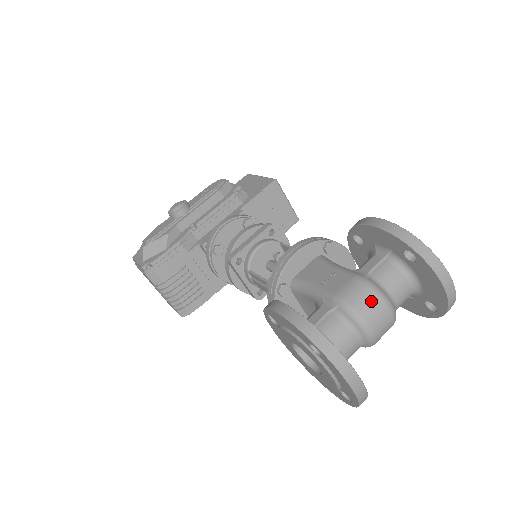
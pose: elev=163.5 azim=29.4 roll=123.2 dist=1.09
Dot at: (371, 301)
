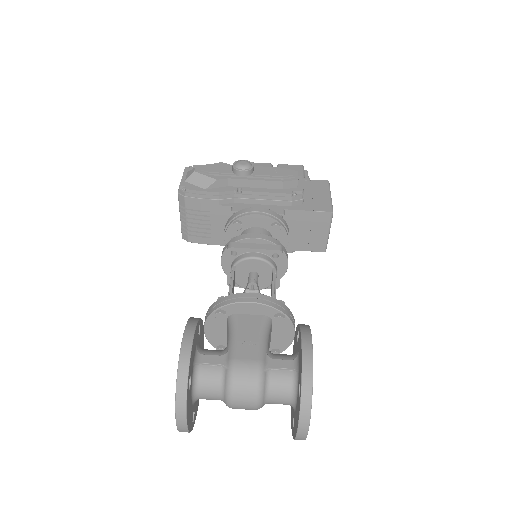
Dot at: (248, 388)
